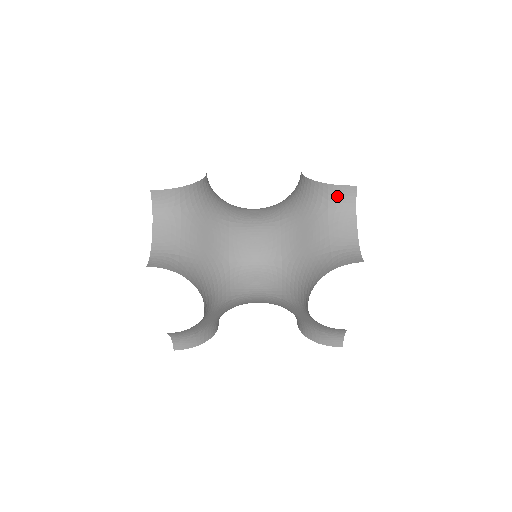
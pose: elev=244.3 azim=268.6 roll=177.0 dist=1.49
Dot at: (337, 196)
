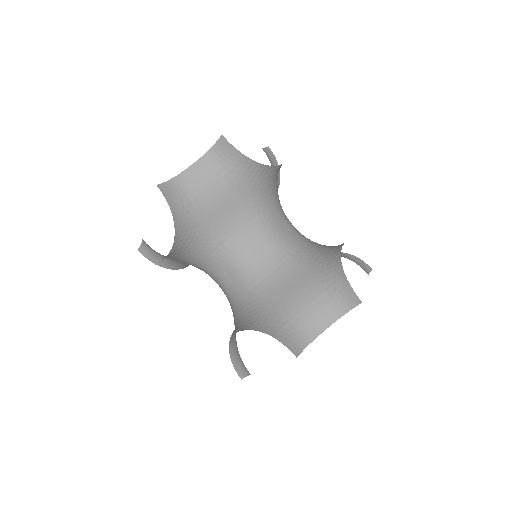
Dot at: (358, 262)
